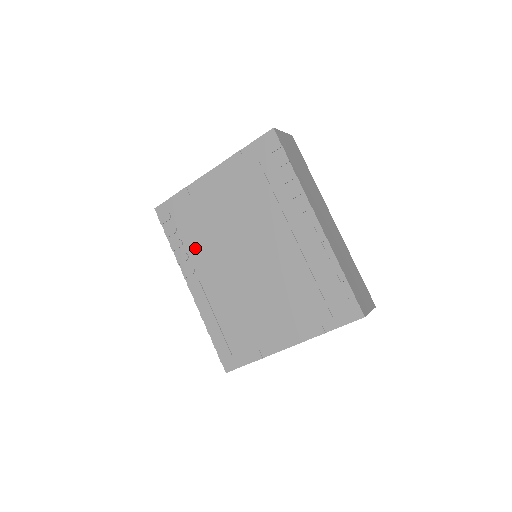
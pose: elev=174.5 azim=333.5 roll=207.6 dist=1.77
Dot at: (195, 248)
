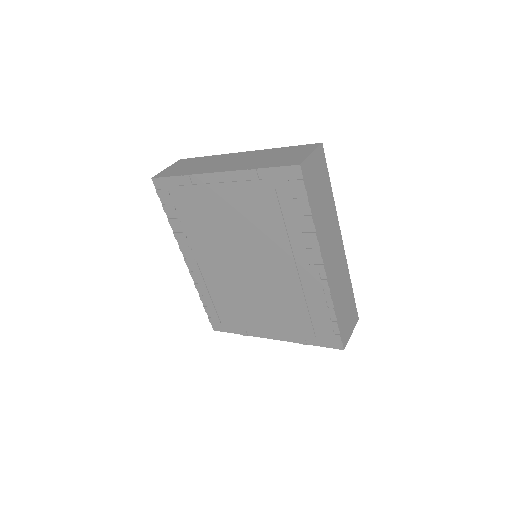
Dot at: (194, 234)
